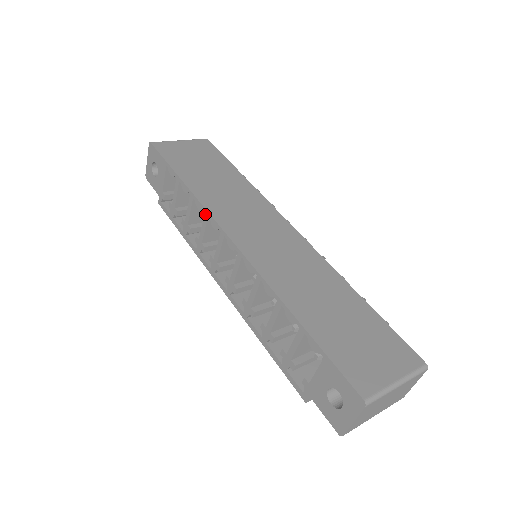
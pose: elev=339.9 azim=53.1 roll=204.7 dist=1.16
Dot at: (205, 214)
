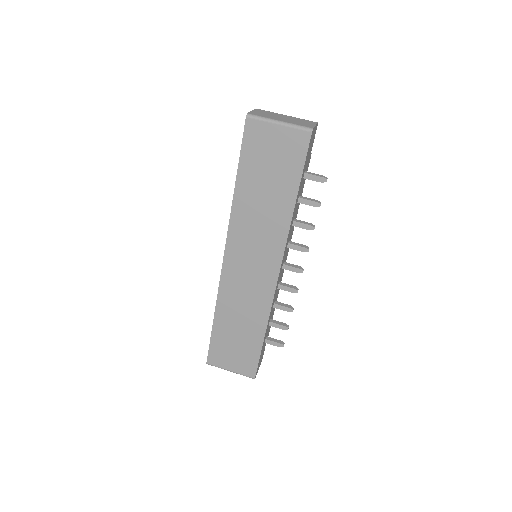
Dot at: (230, 222)
